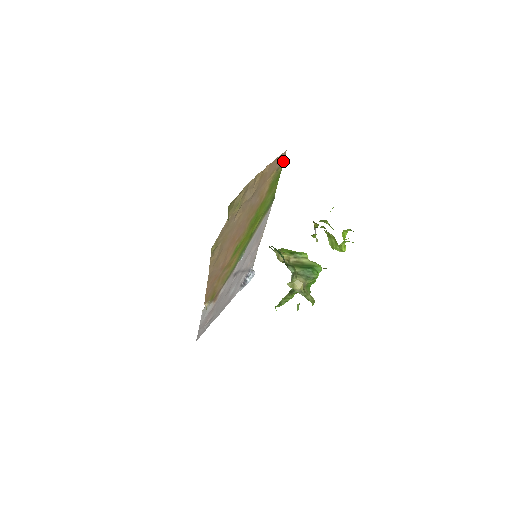
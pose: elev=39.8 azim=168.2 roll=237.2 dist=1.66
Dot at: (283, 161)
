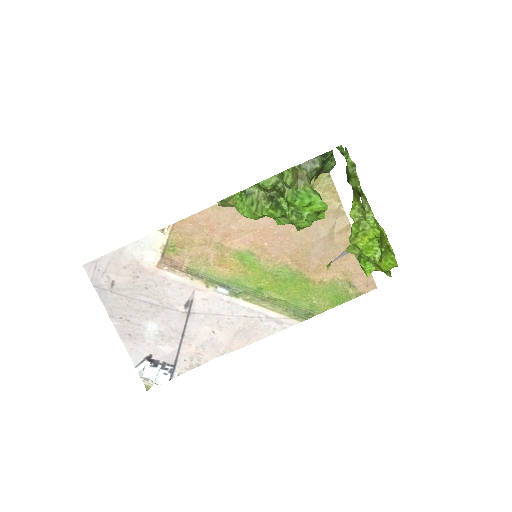
Dot at: (362, 293)
